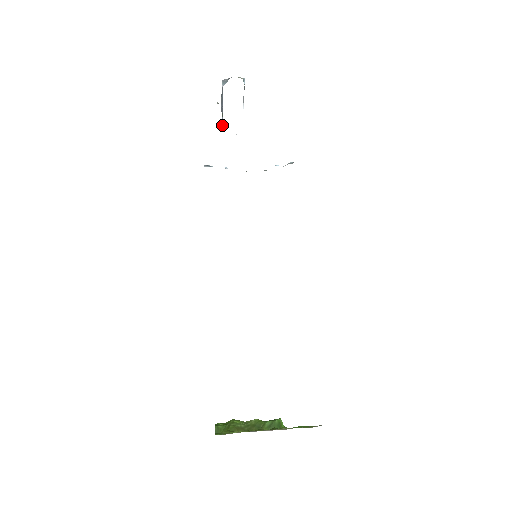
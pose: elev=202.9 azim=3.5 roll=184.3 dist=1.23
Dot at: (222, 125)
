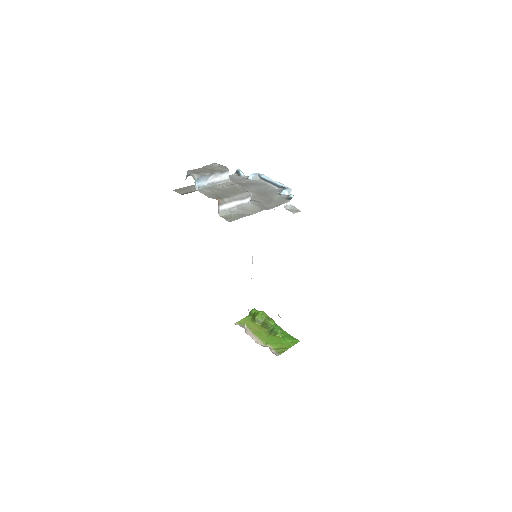
Dot at: occluded
